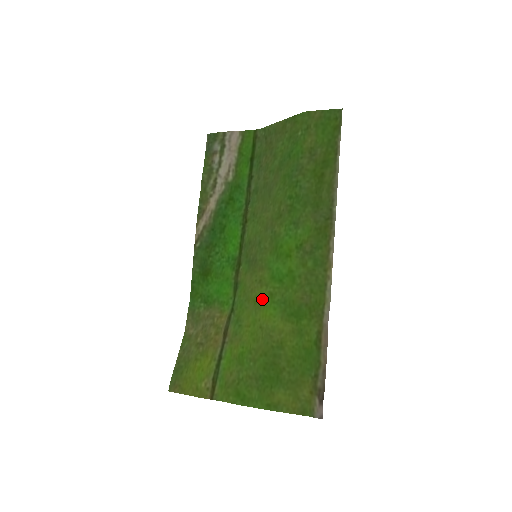
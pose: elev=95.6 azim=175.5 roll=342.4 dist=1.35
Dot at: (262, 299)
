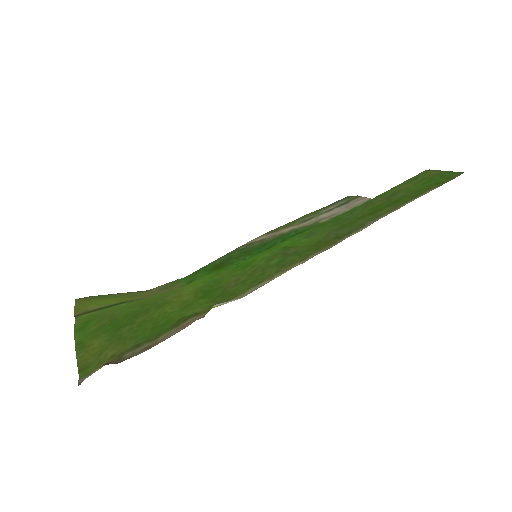
Dot at: occluded
